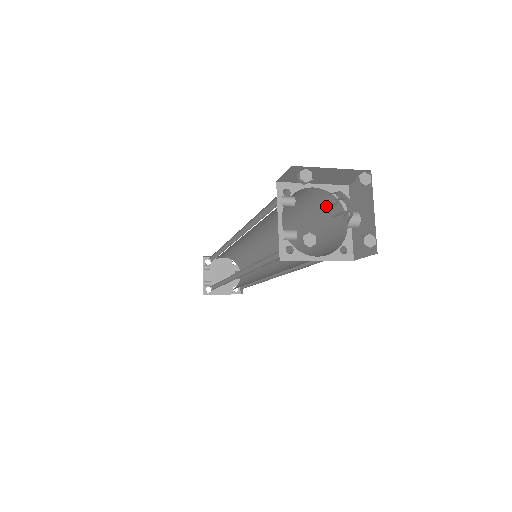
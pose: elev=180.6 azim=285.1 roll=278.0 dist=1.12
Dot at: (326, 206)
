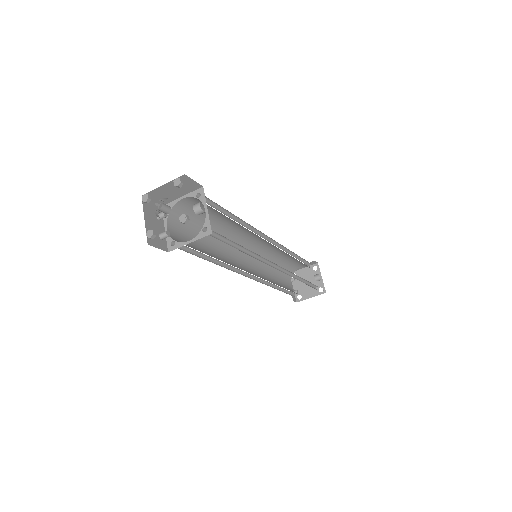
Dot at: occluded
